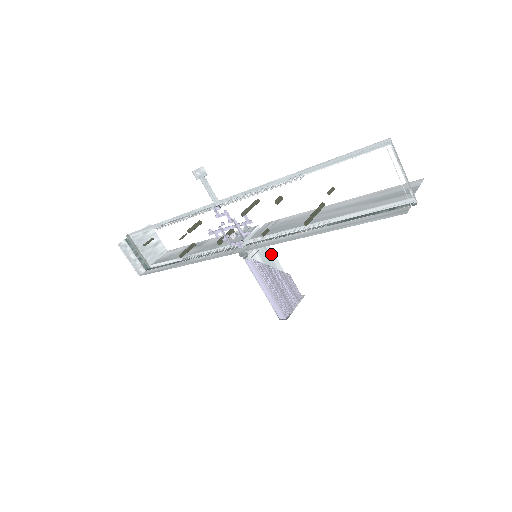
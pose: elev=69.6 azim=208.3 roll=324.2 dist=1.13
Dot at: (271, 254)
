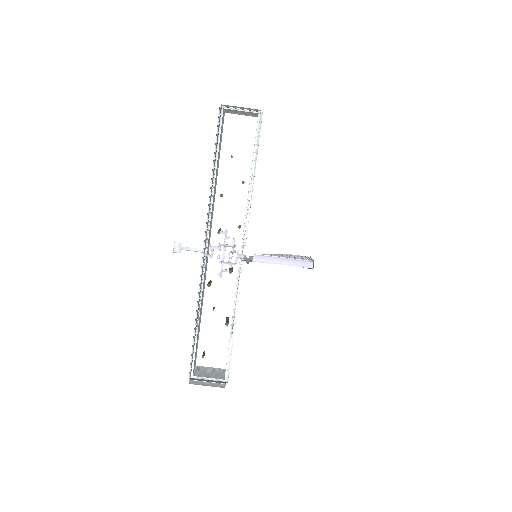
Dot at: occluded
